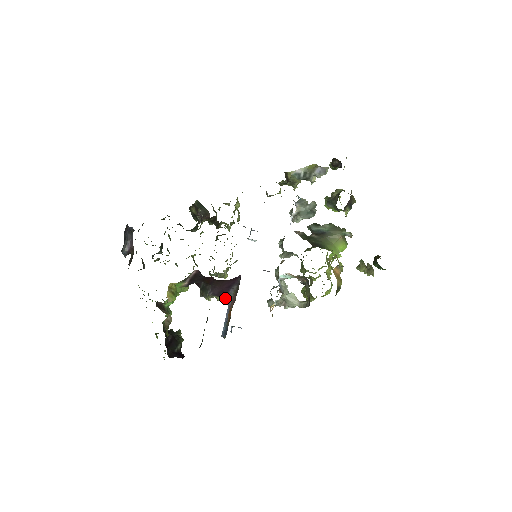
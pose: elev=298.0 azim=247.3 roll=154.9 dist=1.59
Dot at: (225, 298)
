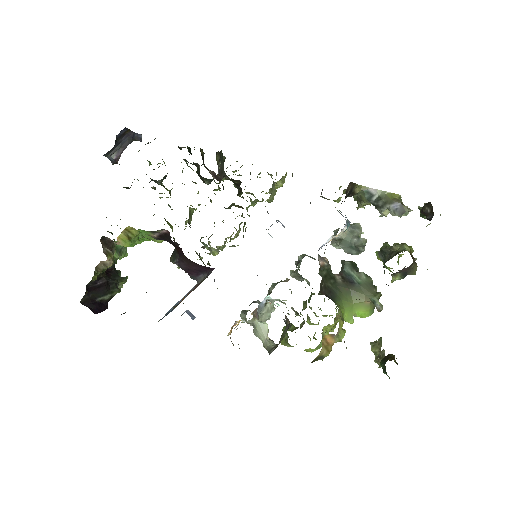
Dot at: (193, 278)
